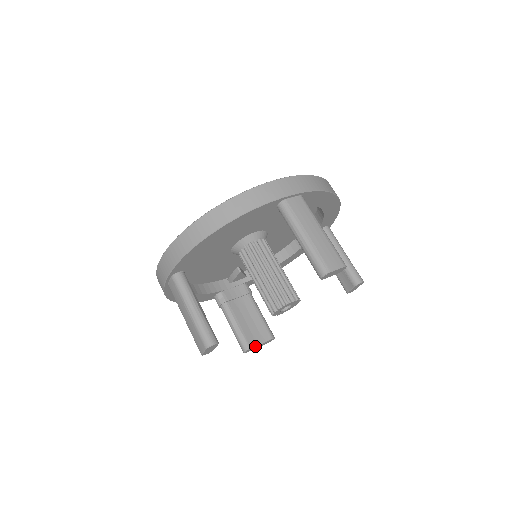
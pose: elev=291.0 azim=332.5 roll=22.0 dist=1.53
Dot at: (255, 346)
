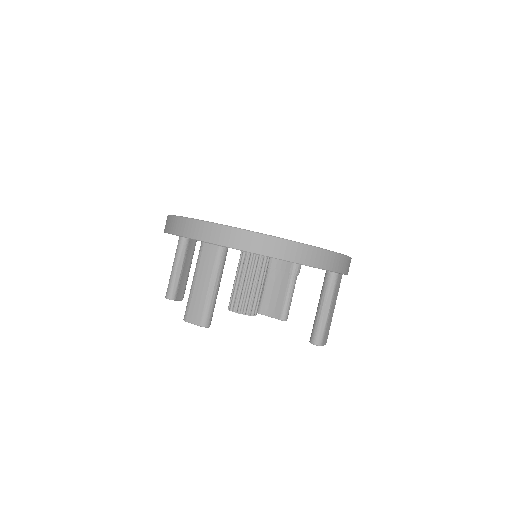
Dot at: occluded
